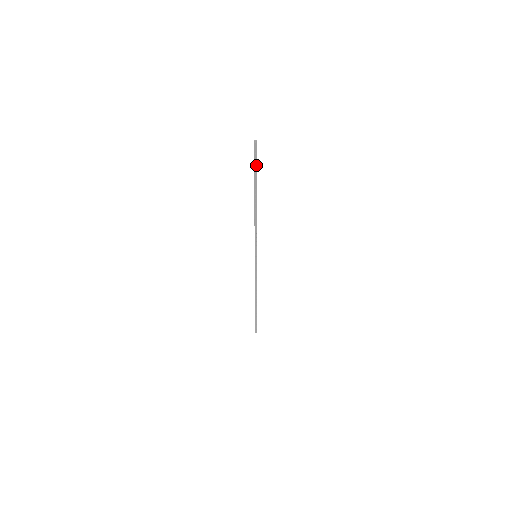
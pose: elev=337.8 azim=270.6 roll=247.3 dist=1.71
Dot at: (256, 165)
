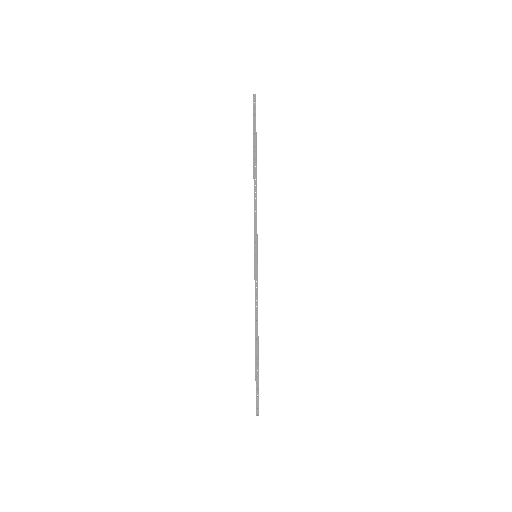
Dot at: (255, 123)
